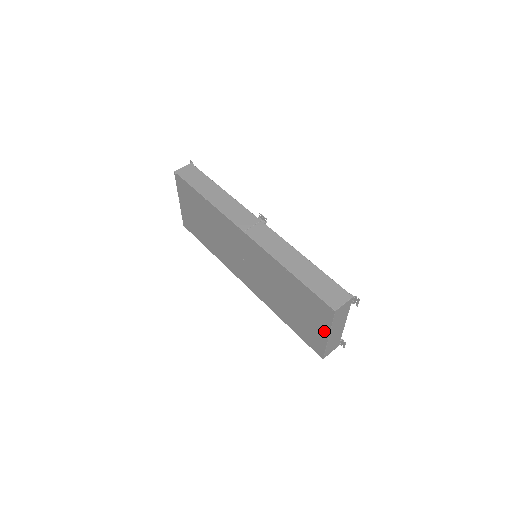
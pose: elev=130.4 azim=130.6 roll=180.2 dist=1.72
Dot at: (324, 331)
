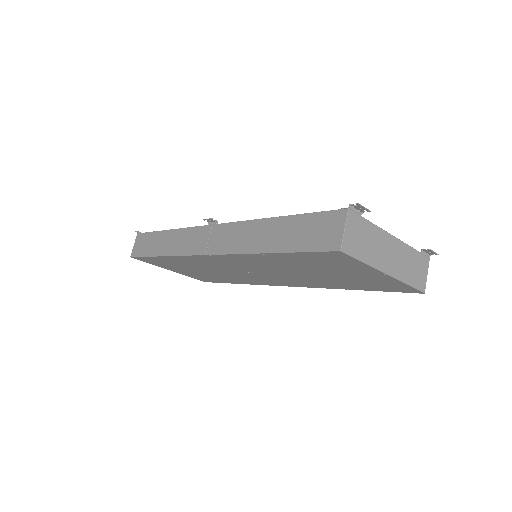
Dot at: (374, 273)
